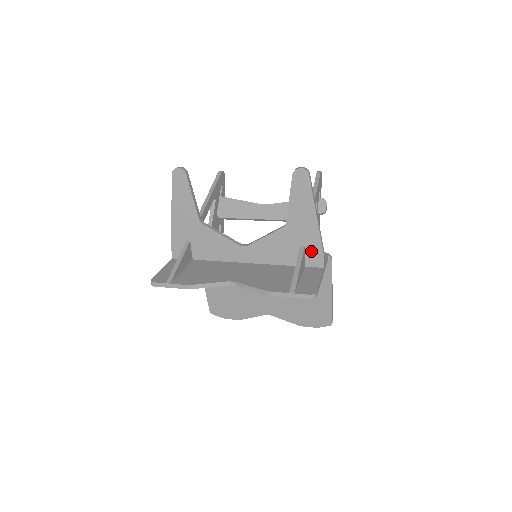
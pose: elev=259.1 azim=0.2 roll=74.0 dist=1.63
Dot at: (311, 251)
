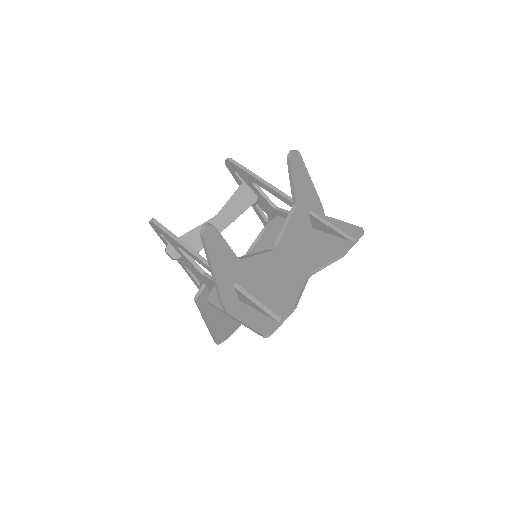
Dot at: (315, 210)
